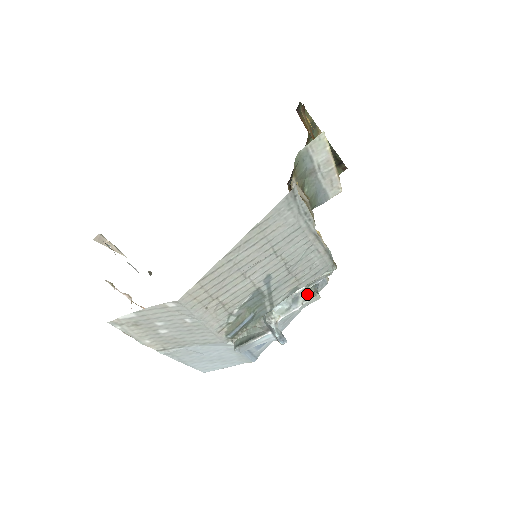
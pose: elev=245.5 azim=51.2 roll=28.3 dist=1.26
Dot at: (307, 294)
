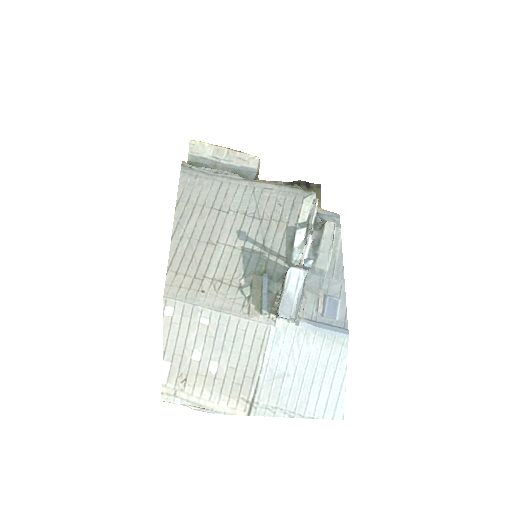
Dot at: (317, 231)
